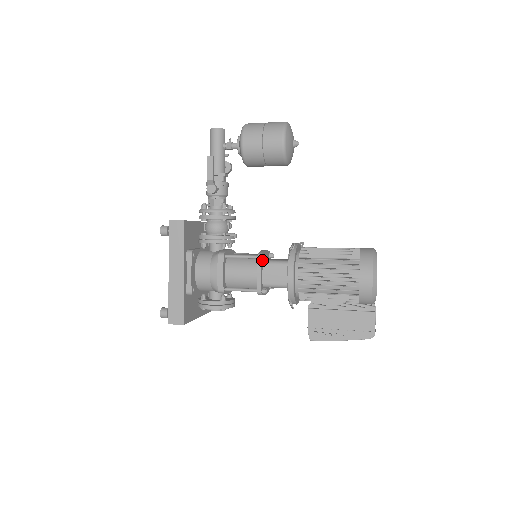
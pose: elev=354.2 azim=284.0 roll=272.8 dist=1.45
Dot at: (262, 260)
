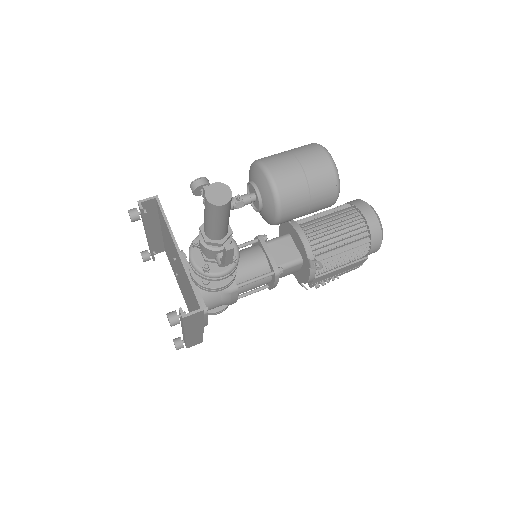
Dot at: (277, 273)
